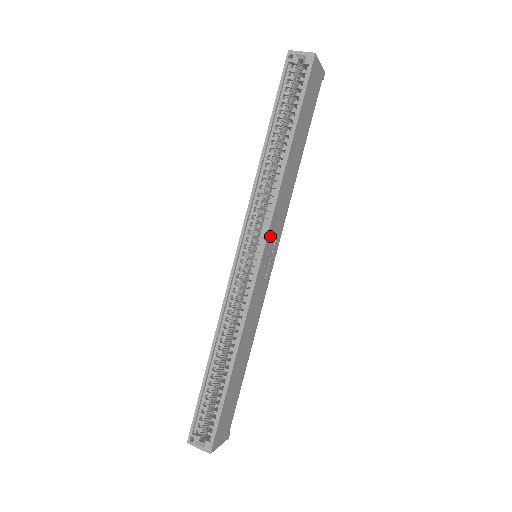
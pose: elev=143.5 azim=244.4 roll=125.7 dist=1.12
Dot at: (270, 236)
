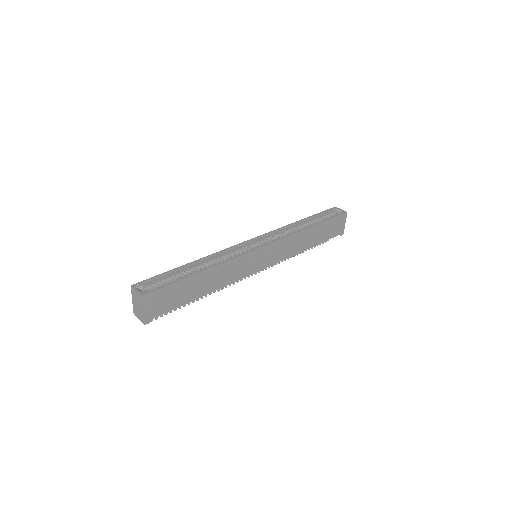
Dot at: (275, 246)
